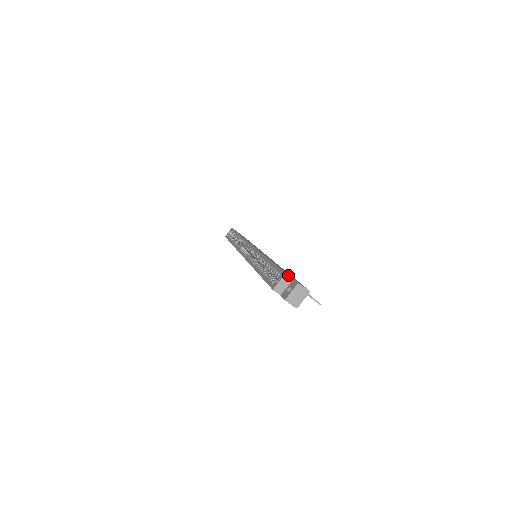
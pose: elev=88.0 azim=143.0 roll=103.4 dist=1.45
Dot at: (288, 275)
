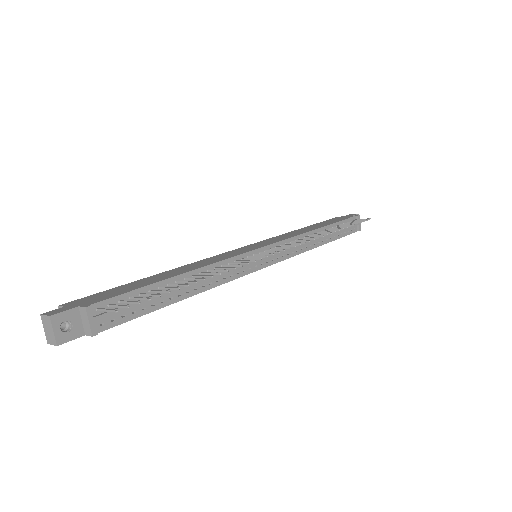
Dot at: (60, 306)
